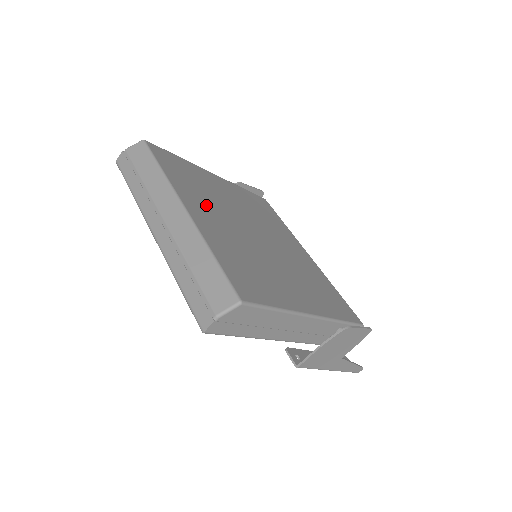
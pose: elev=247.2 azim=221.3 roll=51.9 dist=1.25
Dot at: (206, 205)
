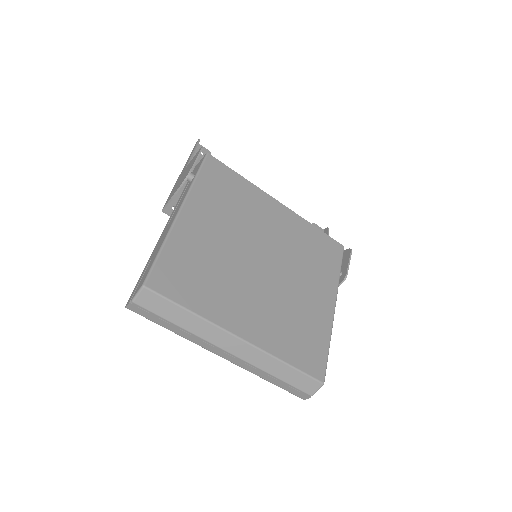
Dot at: (234, 299)
